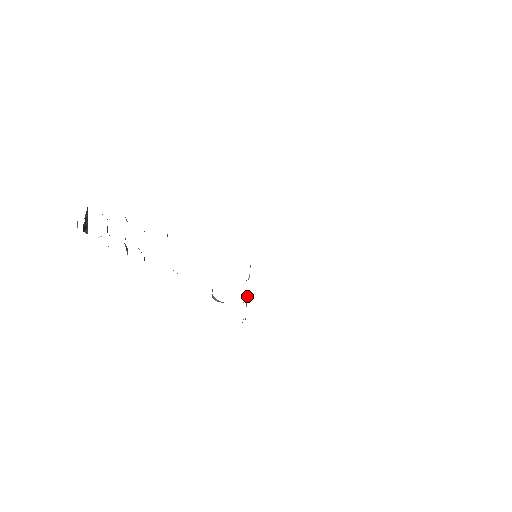
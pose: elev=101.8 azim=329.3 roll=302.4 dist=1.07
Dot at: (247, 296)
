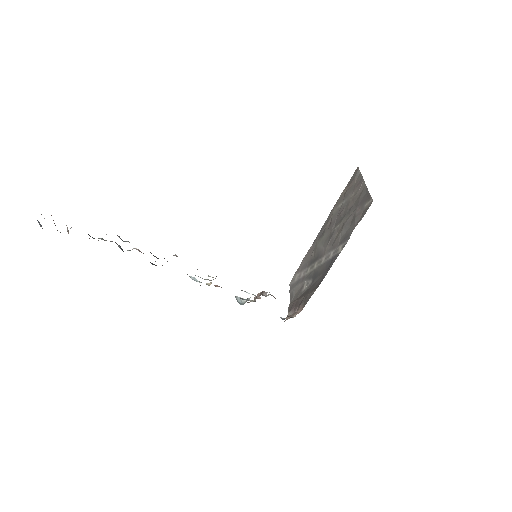
Dot at: (260, 292)
